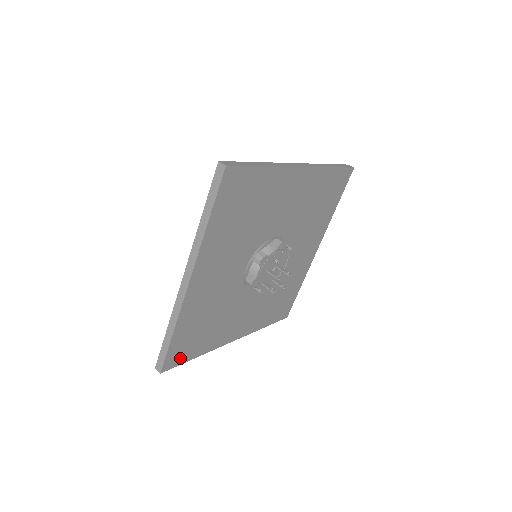
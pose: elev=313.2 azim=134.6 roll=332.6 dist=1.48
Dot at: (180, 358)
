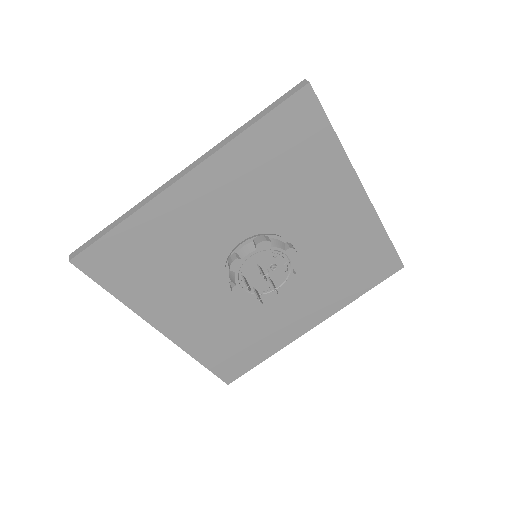
Dot at: (101, 271)
